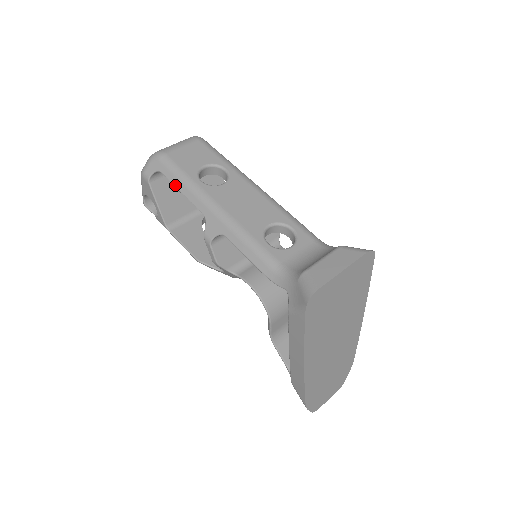
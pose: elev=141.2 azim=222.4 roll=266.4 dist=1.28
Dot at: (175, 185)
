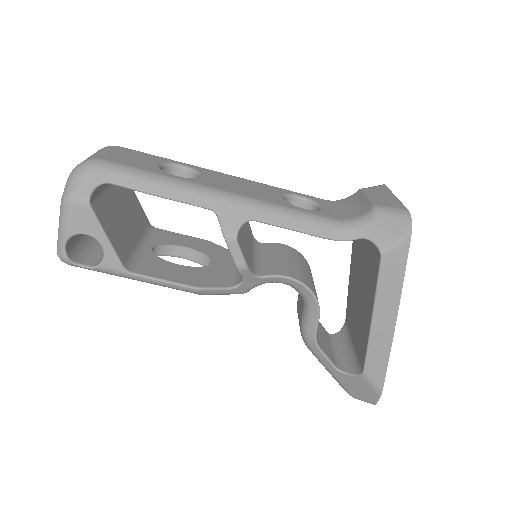
Dot at: (145, 190)
